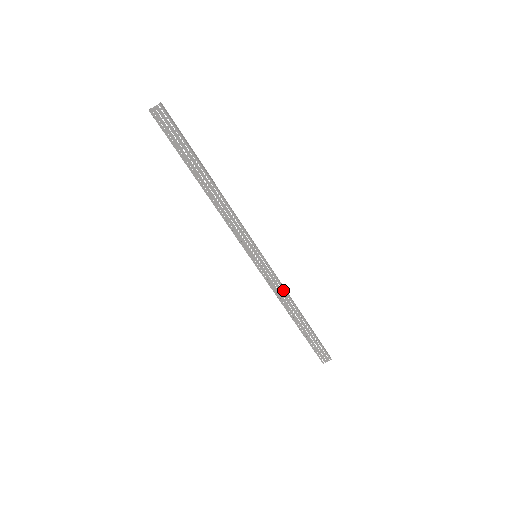
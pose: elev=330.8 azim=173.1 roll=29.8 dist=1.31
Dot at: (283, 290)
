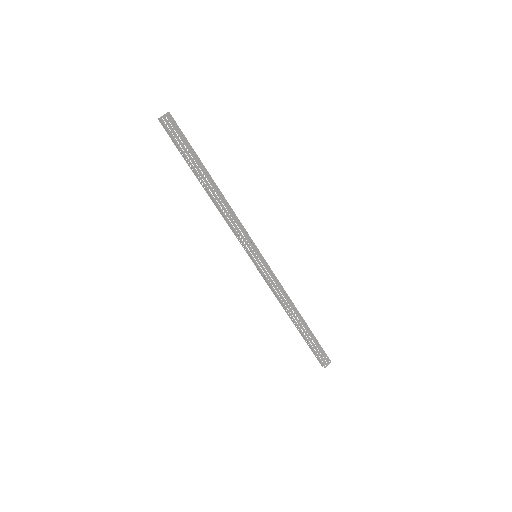
Dot at: (282, 289)
